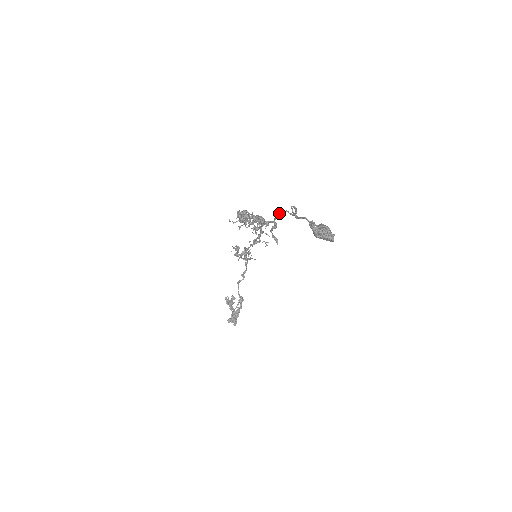
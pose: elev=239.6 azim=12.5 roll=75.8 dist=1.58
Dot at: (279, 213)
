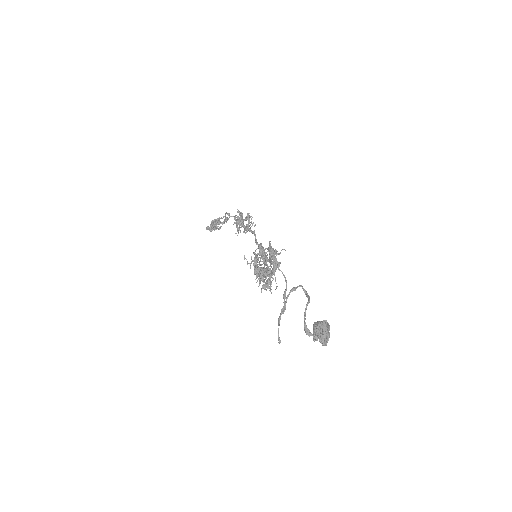
Dot at: occluded
